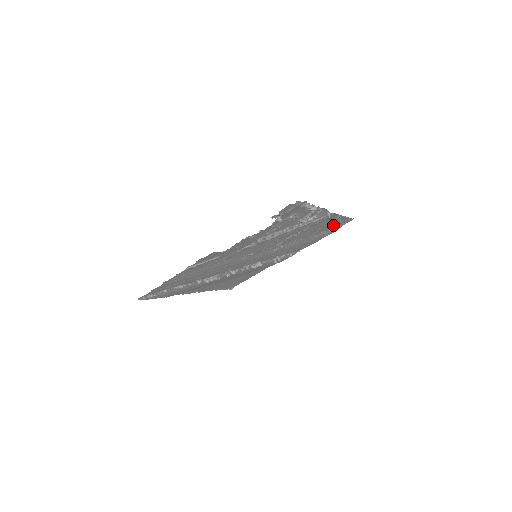
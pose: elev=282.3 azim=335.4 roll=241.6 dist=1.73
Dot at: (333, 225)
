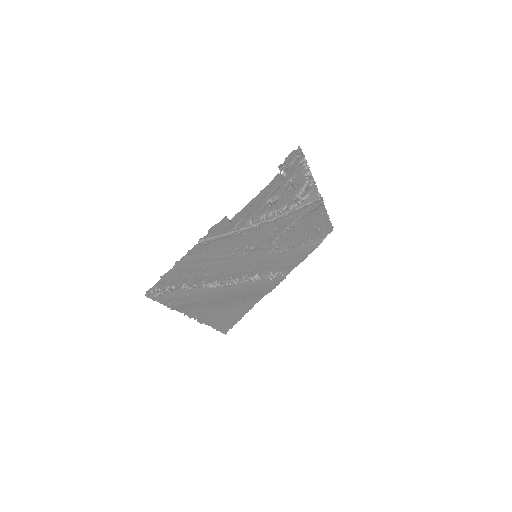
Dot at: (318, 231)
